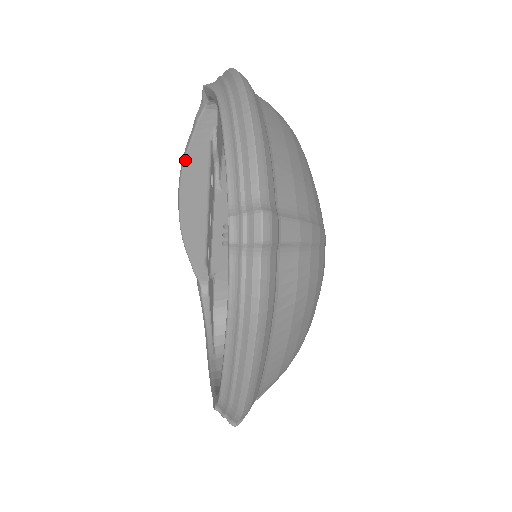
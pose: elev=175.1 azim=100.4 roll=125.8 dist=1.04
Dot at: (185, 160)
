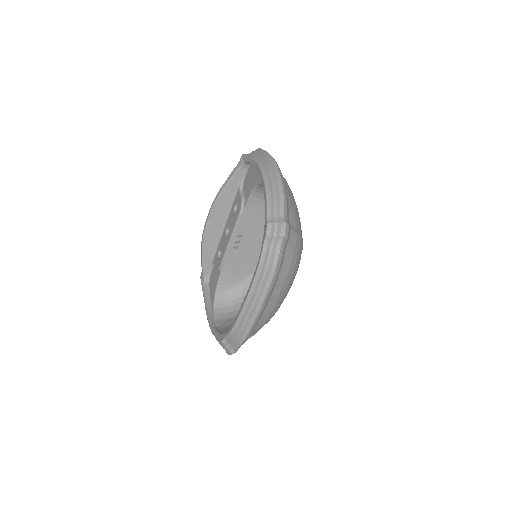
Dot at: (220, 194)
